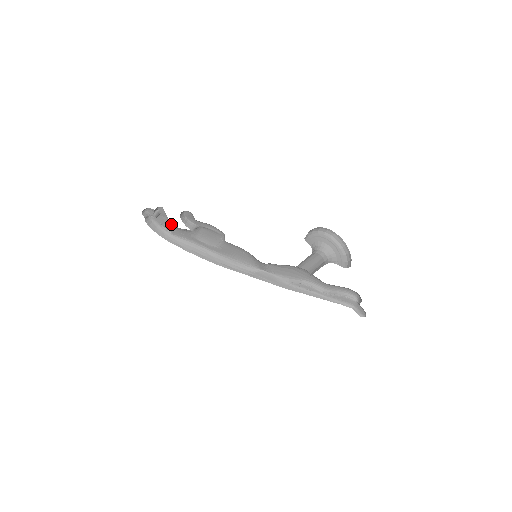
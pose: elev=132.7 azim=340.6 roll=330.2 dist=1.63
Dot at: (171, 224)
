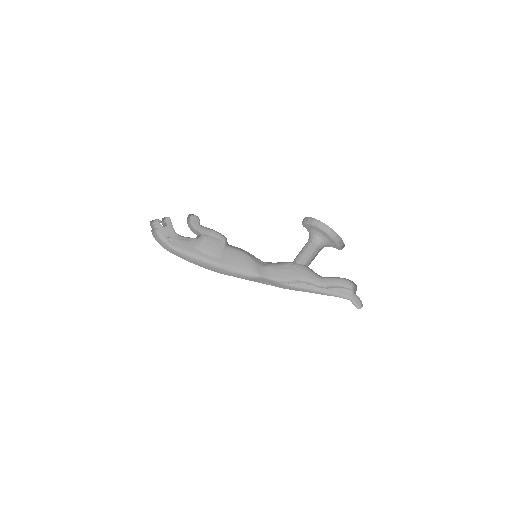
Dot at: (176, 235)
